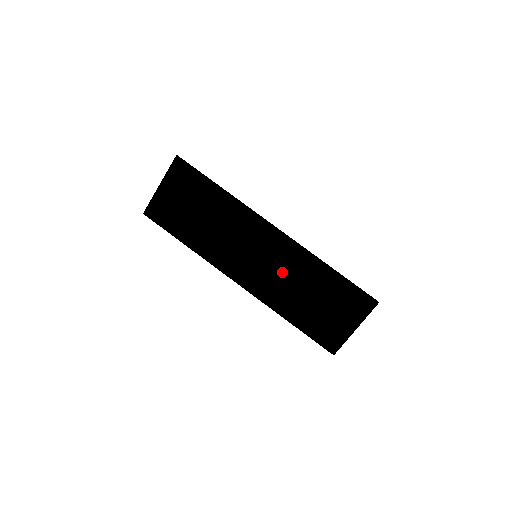
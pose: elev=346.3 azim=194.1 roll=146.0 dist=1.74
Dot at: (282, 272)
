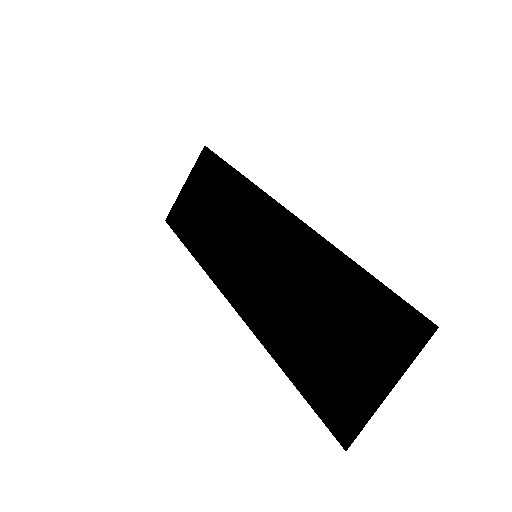
Dot at: (283, 277)
